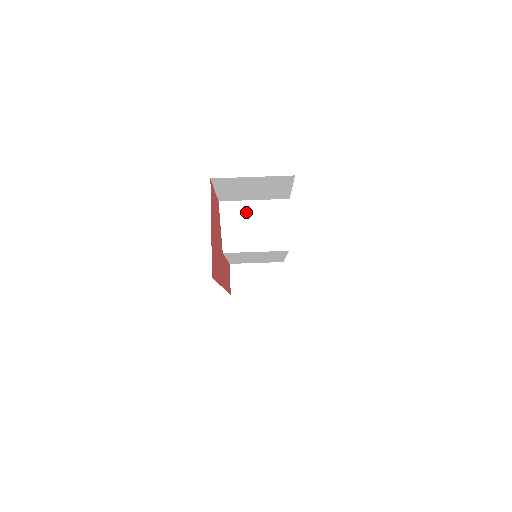
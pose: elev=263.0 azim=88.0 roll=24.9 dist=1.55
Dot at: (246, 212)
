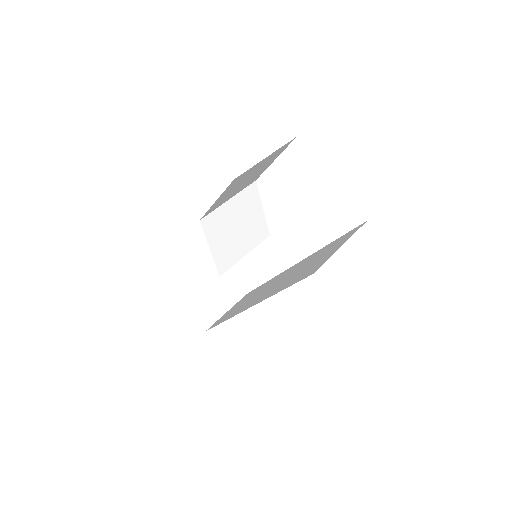
Dot at: (226, 217)
